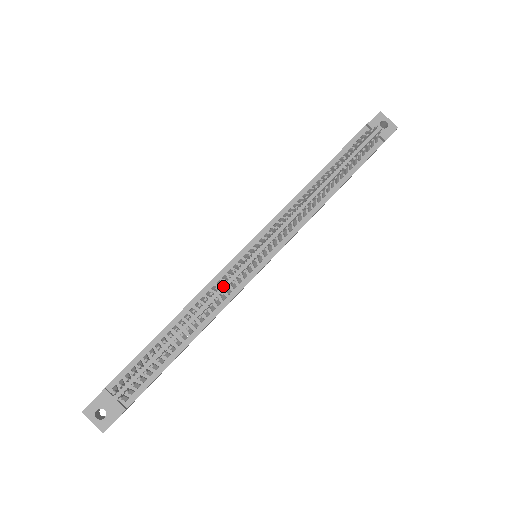
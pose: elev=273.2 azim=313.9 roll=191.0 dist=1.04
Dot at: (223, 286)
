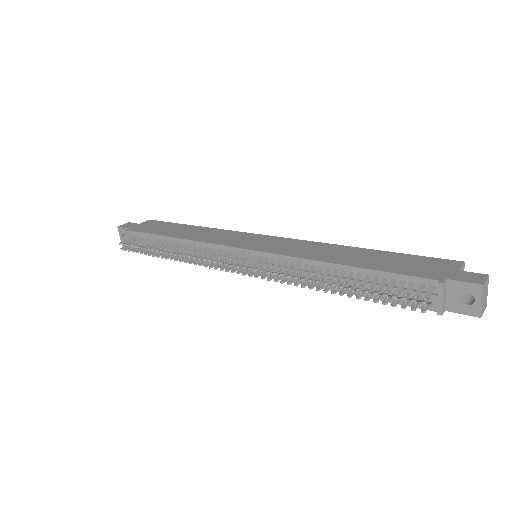
Dot at: (209, 255)
